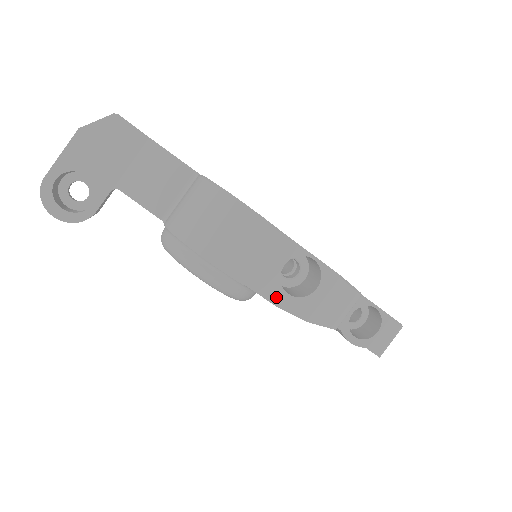
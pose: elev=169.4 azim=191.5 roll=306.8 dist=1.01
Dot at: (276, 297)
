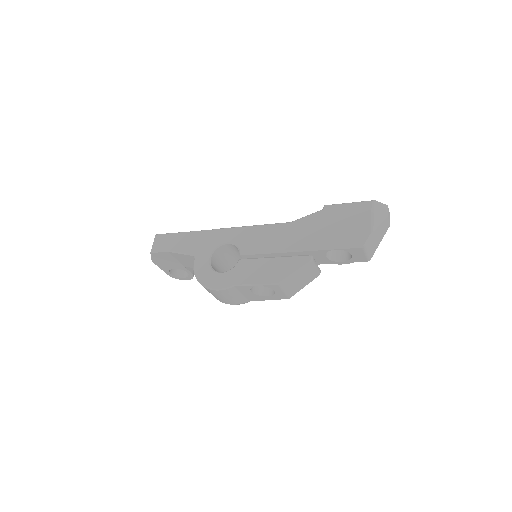
Dot at: (265, 299)
